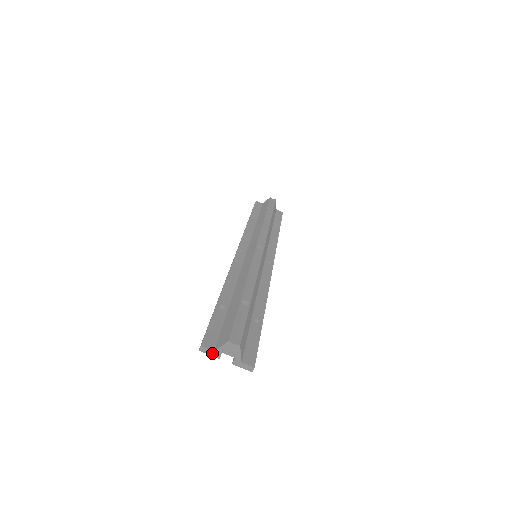
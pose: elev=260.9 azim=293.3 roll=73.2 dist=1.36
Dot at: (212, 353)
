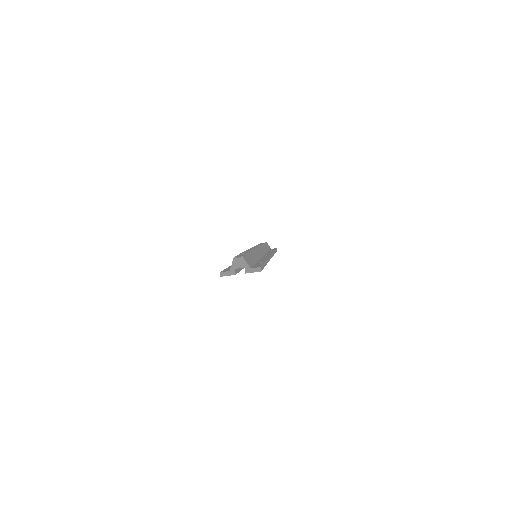
Dot at: (229, 273)
